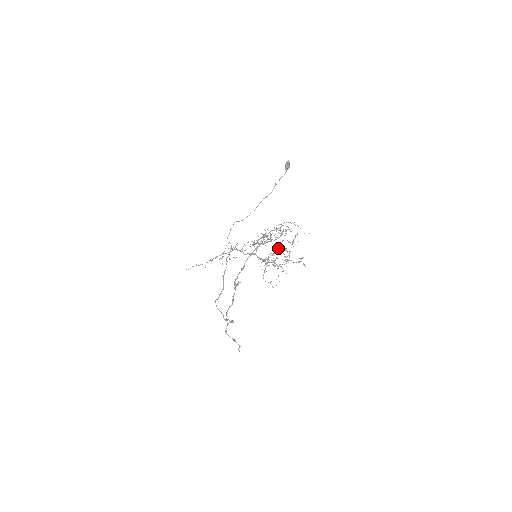
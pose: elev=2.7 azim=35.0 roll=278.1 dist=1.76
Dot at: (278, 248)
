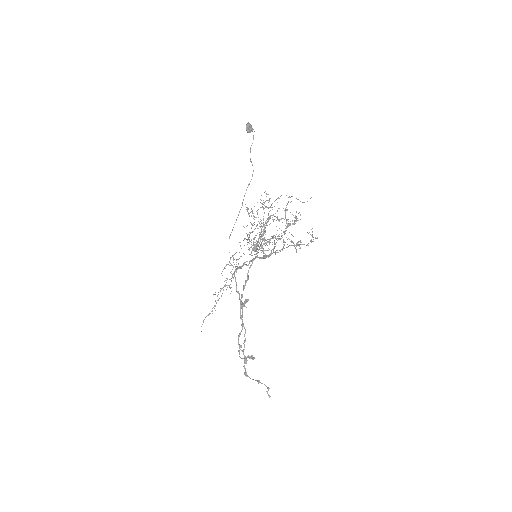
Dot at: occluded
